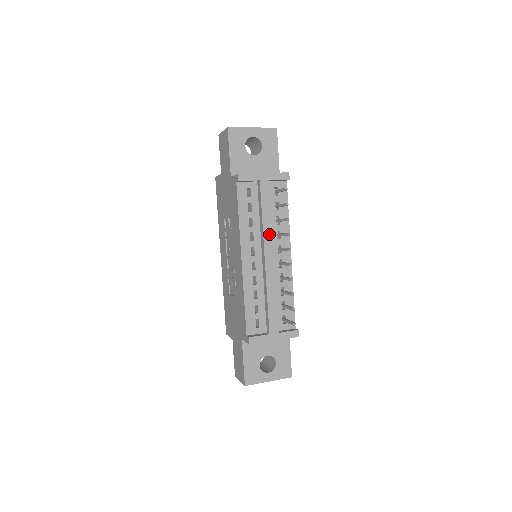
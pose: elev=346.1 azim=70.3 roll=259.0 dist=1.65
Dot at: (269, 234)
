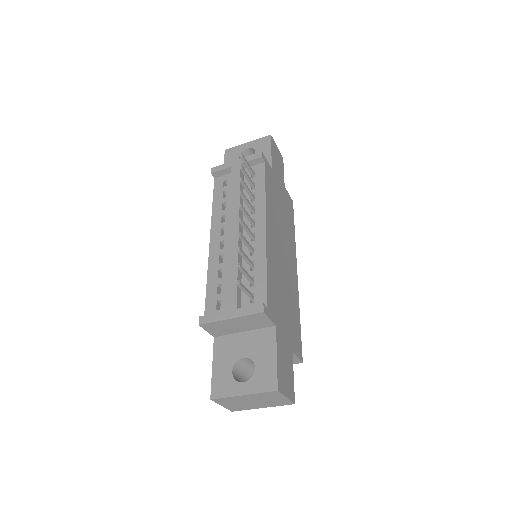
Dot at: (236, 208)
